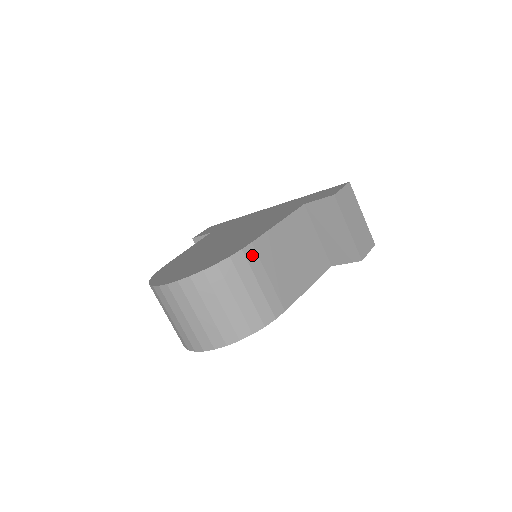
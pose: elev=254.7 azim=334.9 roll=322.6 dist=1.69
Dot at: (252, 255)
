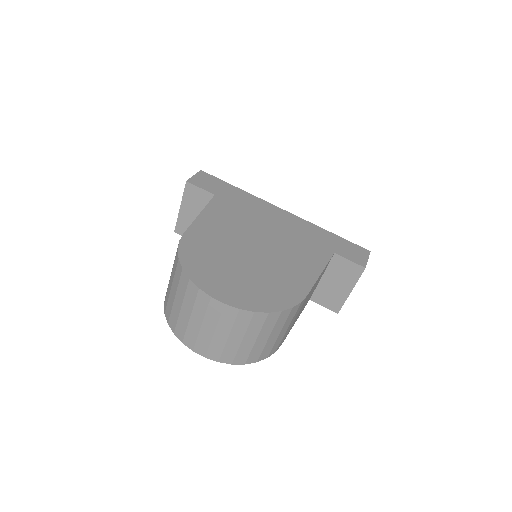
Dot at: (301, 305)
